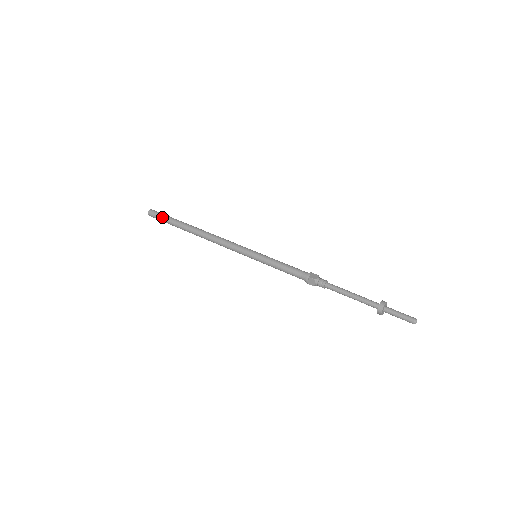
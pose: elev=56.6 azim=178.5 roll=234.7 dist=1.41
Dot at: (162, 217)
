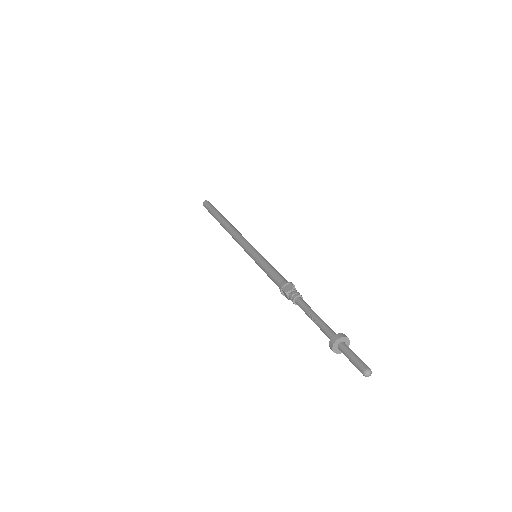
Dot at: (213, 206)
